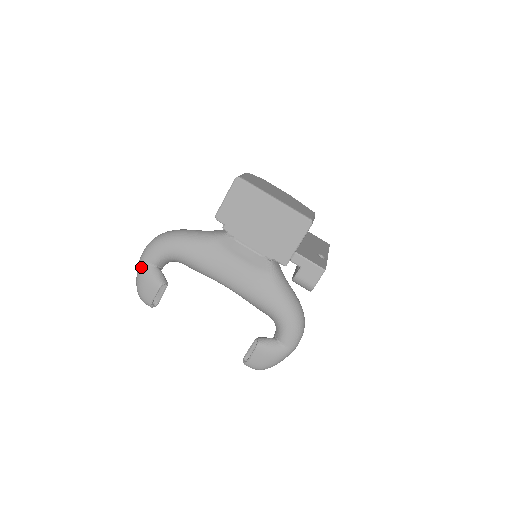
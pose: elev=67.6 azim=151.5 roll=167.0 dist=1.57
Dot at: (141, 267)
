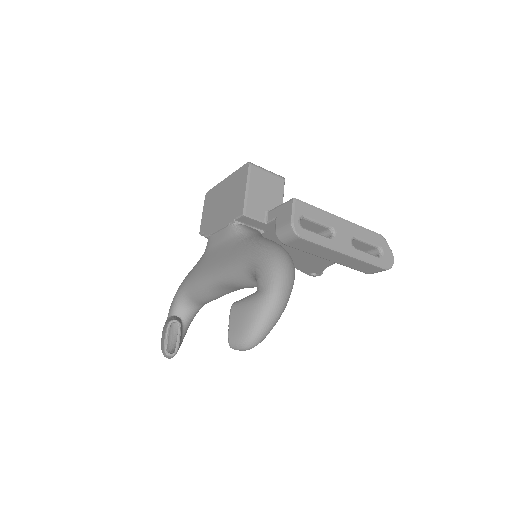
Dot at: occluded
